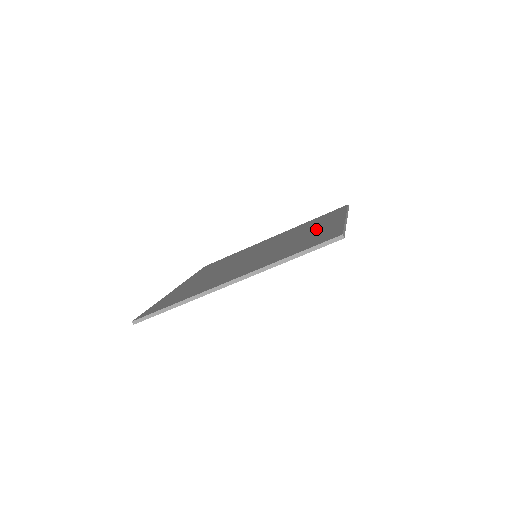
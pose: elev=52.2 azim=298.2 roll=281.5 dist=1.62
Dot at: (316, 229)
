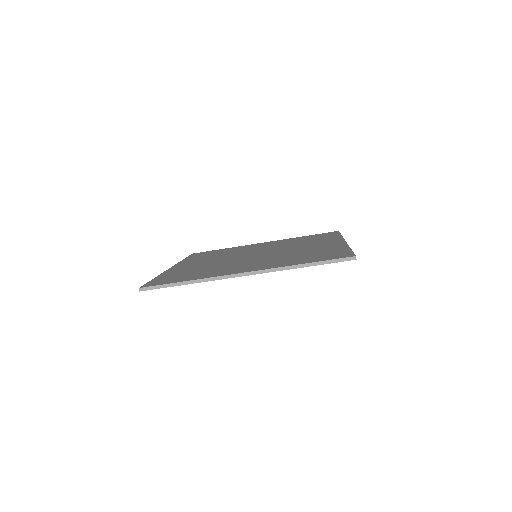
Dot at: (318, 245)
